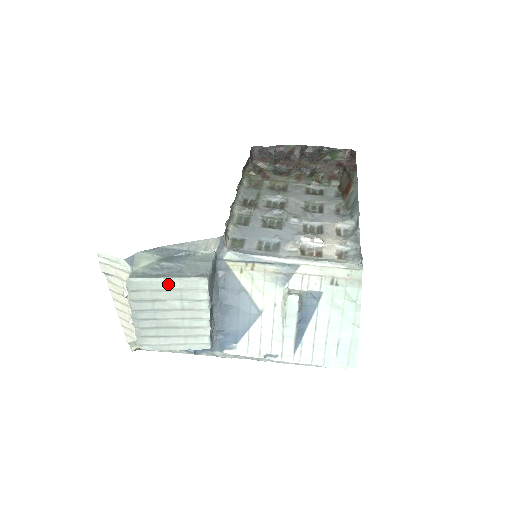
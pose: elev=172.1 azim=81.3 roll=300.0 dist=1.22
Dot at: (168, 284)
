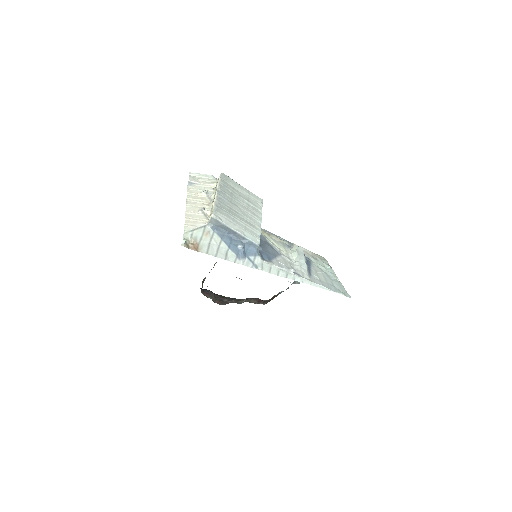
Dot at: (243, 189)
